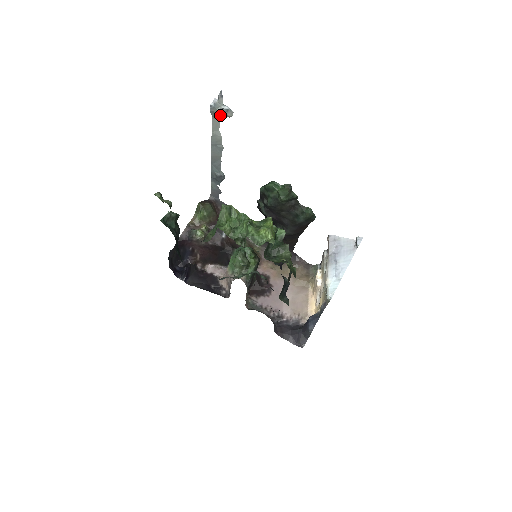
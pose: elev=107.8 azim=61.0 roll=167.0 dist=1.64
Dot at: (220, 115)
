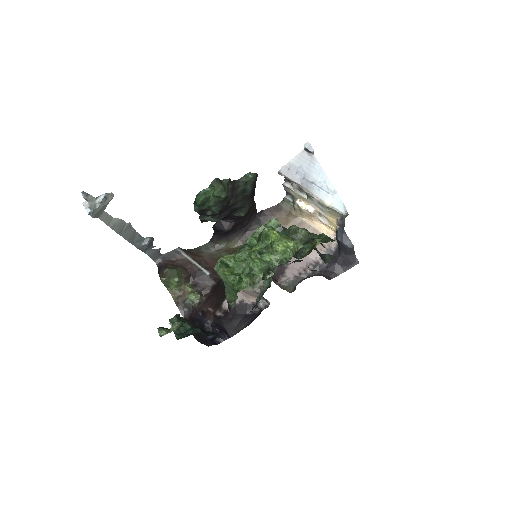
Dot at: (102, 208)
